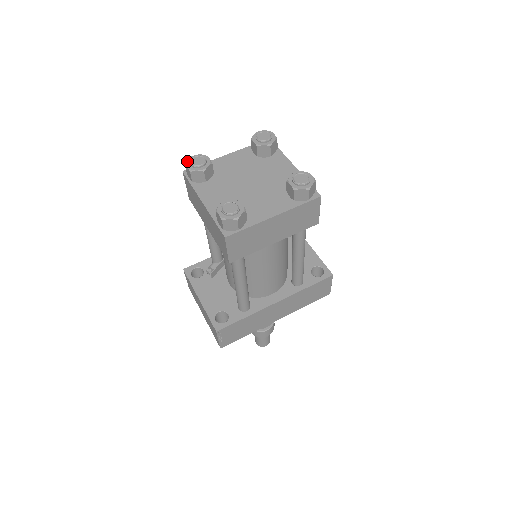
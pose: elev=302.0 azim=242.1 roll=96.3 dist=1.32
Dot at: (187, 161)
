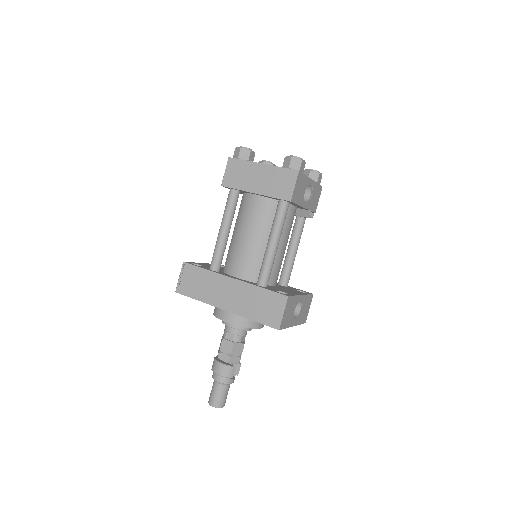
Dot at: occluded
